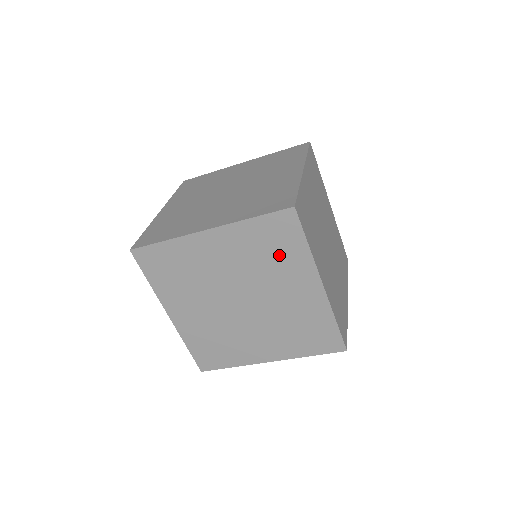
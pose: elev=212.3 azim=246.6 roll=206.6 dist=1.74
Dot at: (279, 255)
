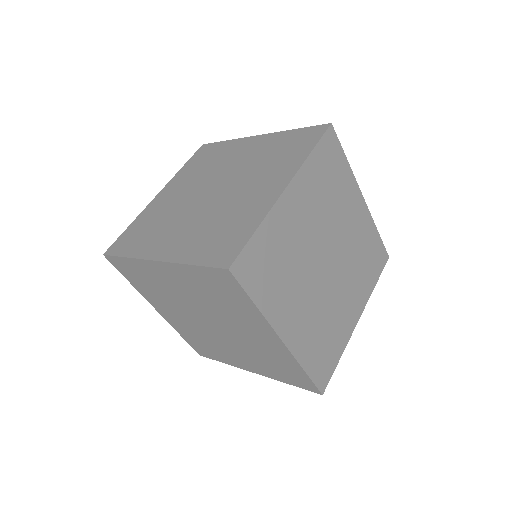
Dot at: (230, 302)
